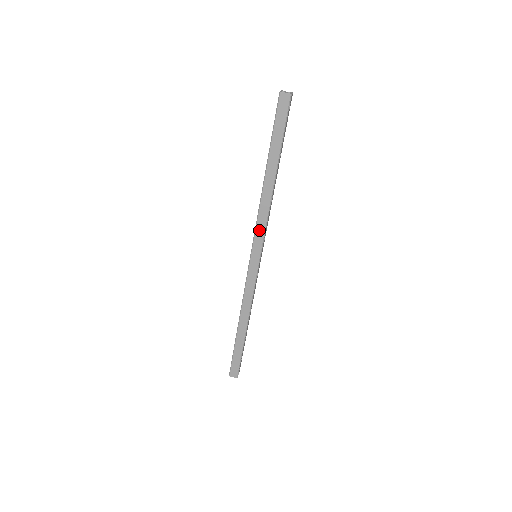
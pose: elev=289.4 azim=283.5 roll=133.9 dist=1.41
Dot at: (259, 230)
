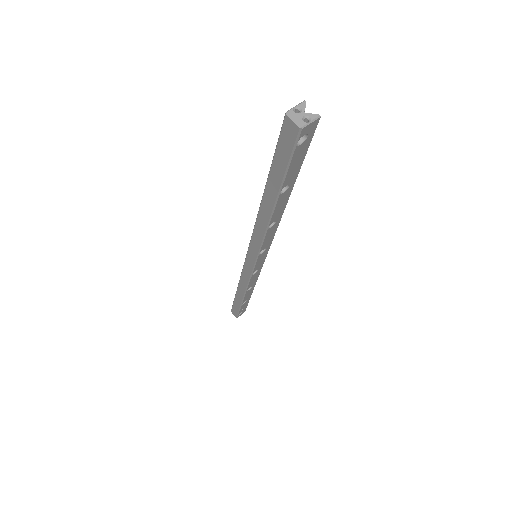
Dot at: (254, 242)
